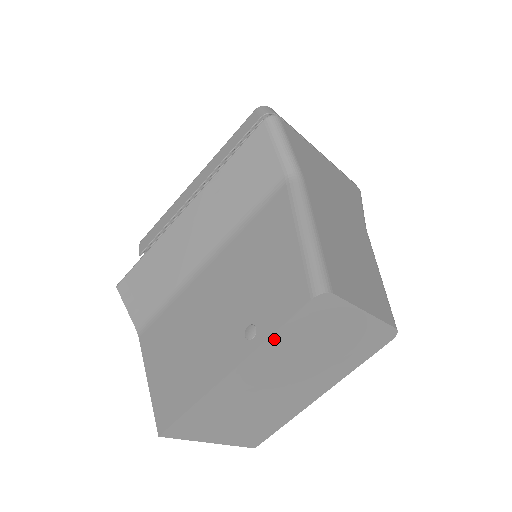
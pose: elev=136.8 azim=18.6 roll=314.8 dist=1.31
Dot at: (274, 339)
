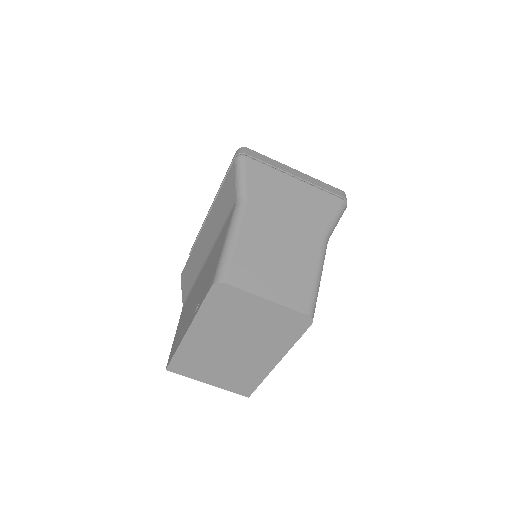
Dot at: (203, 312)
